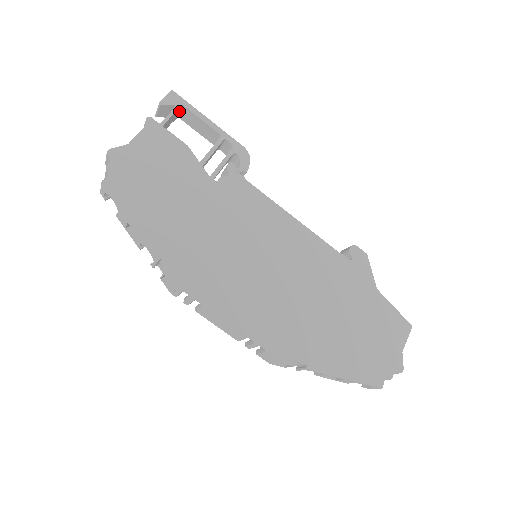
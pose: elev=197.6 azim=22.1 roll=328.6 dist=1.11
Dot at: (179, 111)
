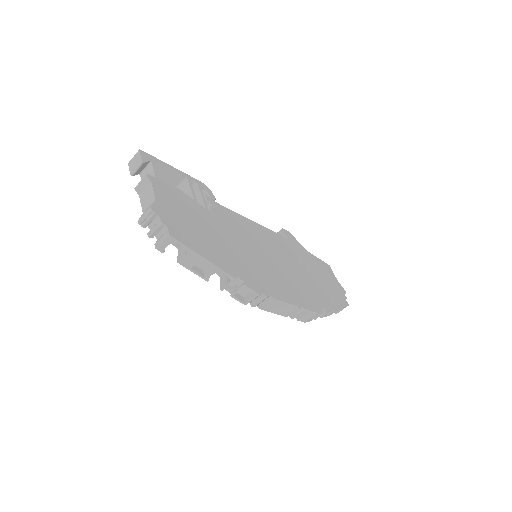
Dot at: (148, 166)
